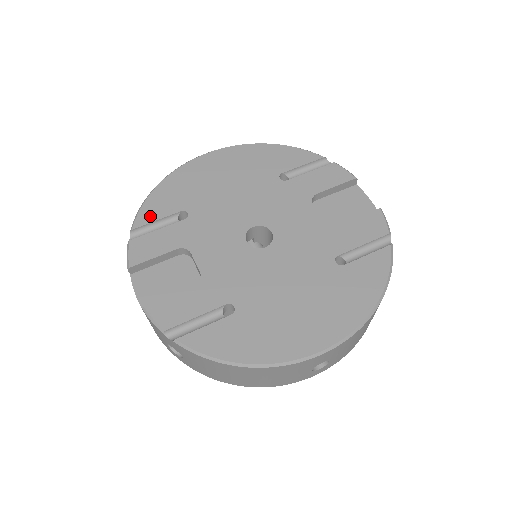
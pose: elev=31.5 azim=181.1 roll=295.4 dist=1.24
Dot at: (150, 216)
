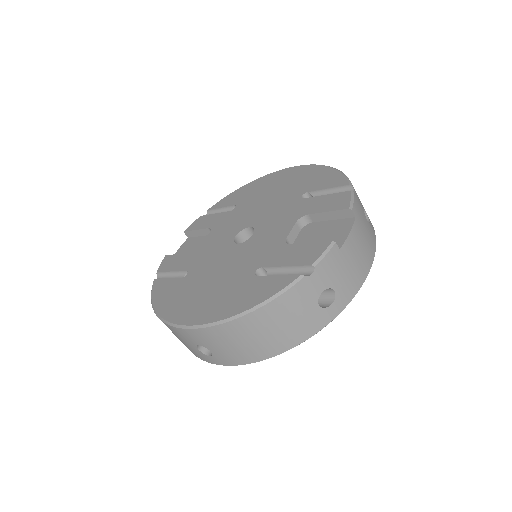
Dot at: (221, 204)
